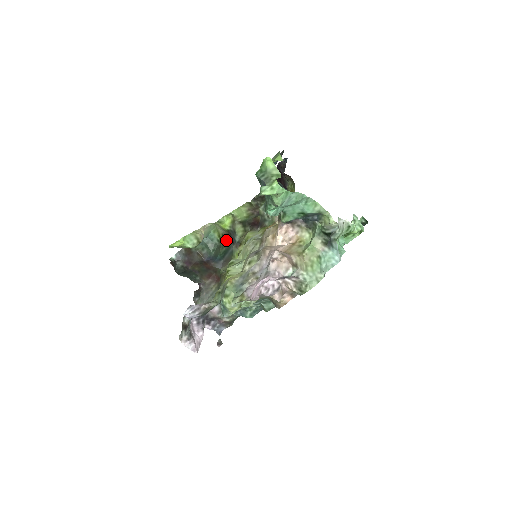
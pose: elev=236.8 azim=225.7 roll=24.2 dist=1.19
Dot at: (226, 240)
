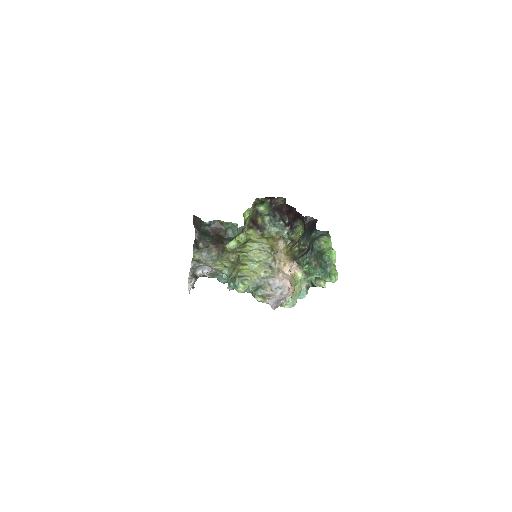
Dot at: (242, 231)
